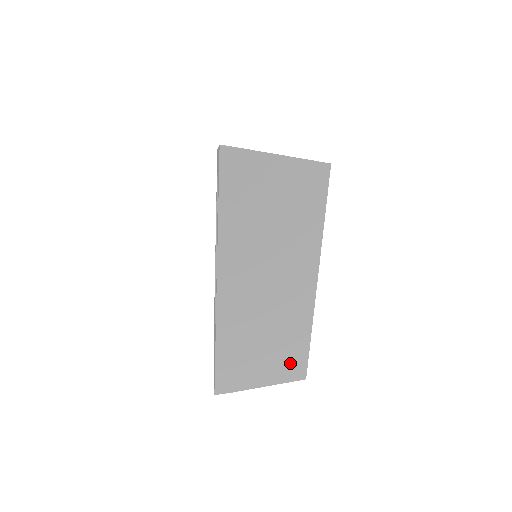
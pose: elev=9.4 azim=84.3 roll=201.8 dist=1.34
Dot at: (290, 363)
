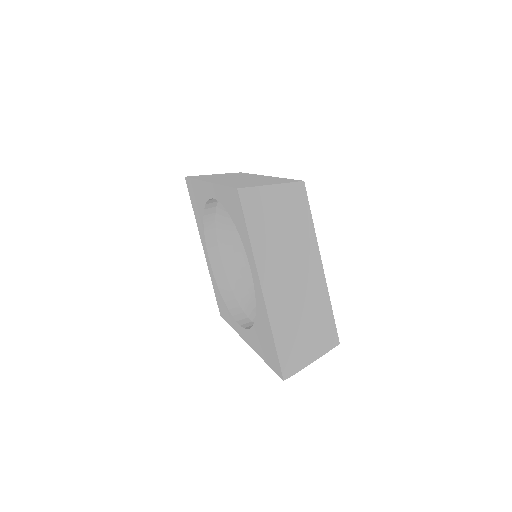
Dot at: occluded
